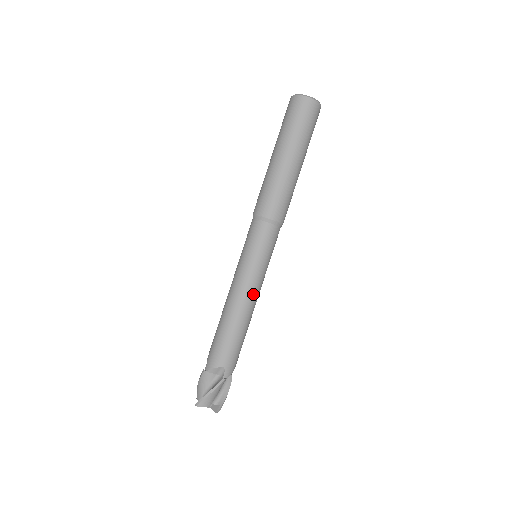
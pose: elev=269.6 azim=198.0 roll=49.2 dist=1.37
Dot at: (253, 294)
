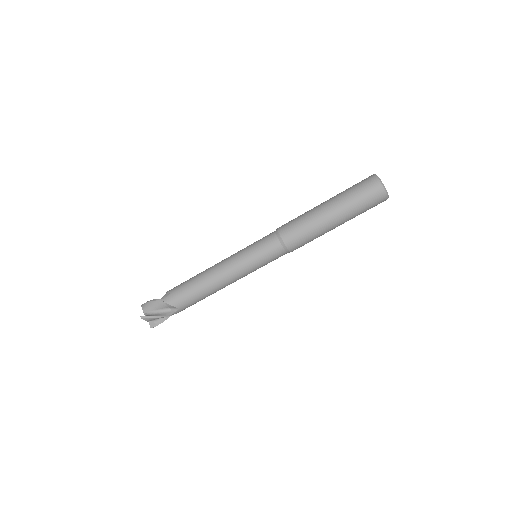
Dot at: (234, 281)
